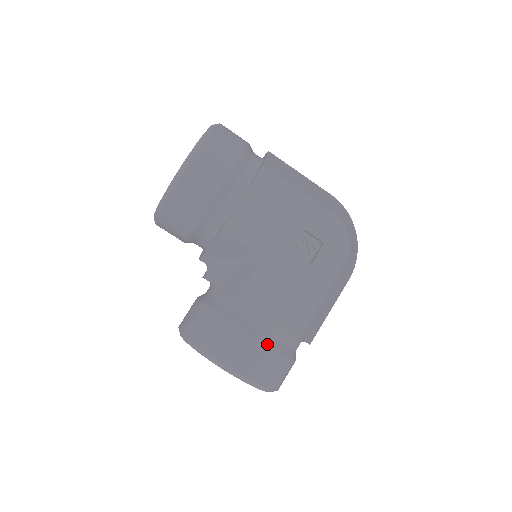
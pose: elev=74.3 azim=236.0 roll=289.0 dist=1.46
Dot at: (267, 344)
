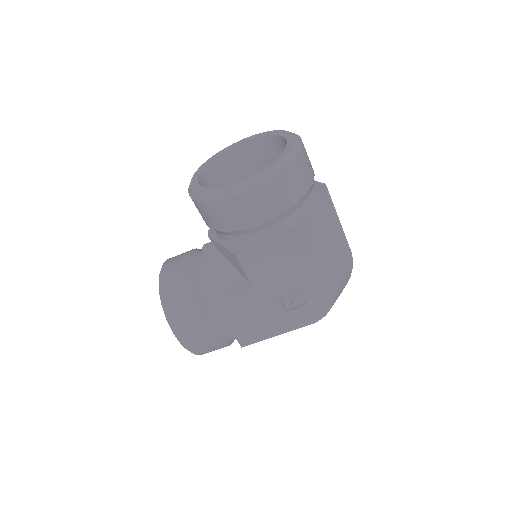
Dot at: (216, 338)
